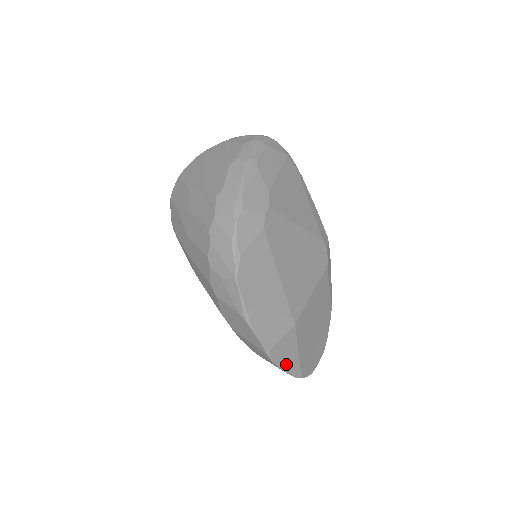
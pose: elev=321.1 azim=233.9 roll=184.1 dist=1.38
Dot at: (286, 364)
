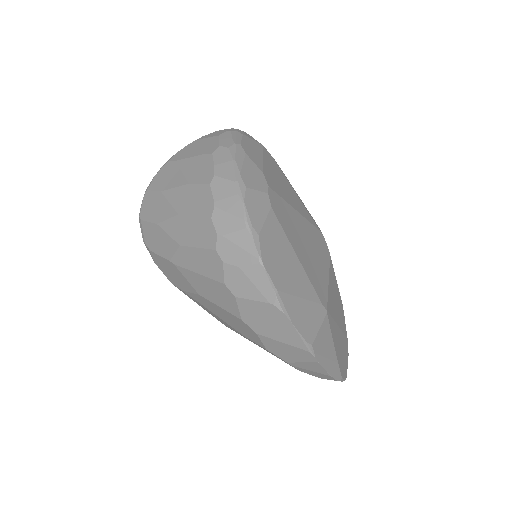
Dot at: (327, 363)
